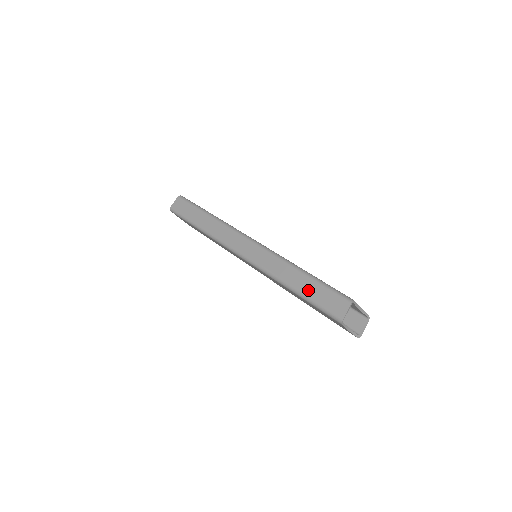
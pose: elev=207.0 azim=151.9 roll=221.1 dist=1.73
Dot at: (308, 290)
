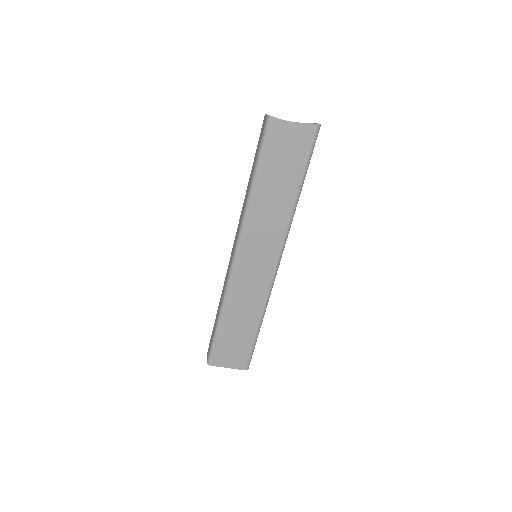
Dot at: (254, 163)
